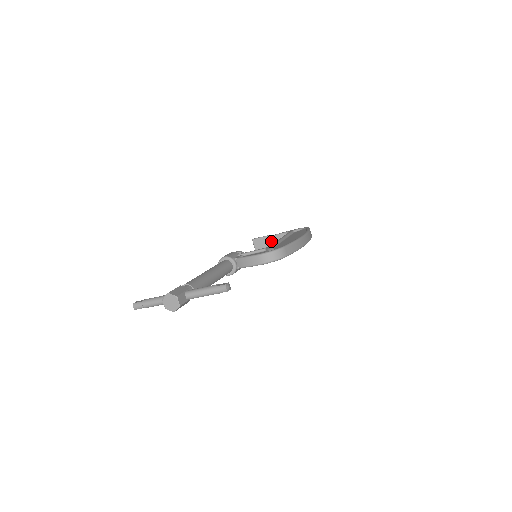
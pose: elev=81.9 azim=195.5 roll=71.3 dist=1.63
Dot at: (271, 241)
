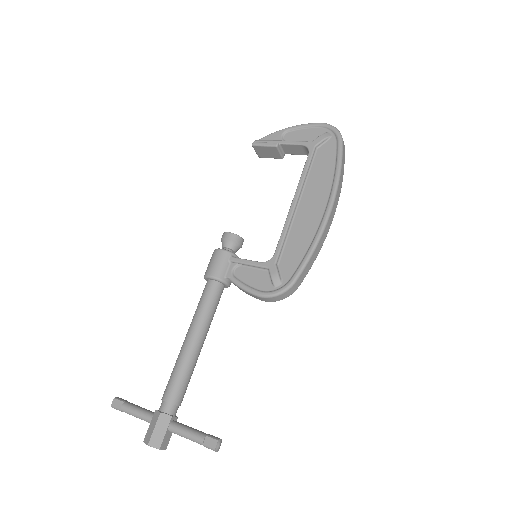
Dot at: (281, 150)
